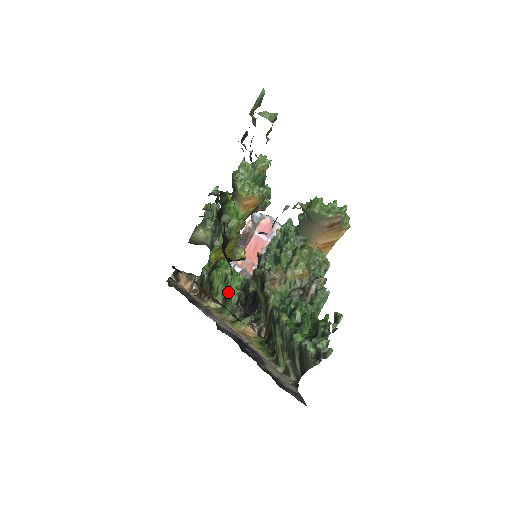
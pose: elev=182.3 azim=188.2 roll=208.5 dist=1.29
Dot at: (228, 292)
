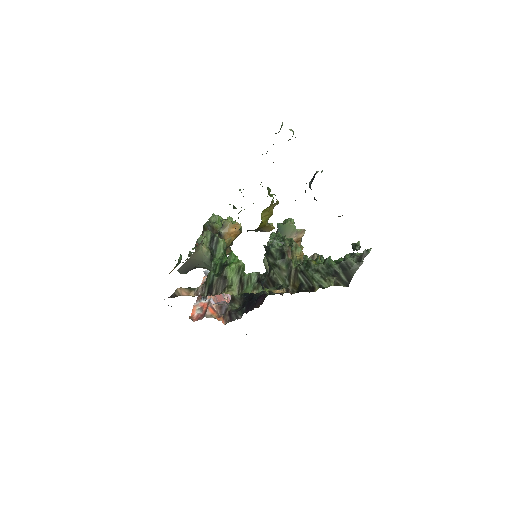
Dot at: (246, 276)
